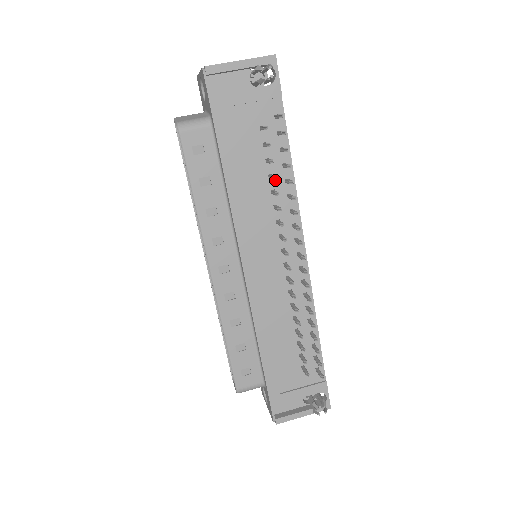
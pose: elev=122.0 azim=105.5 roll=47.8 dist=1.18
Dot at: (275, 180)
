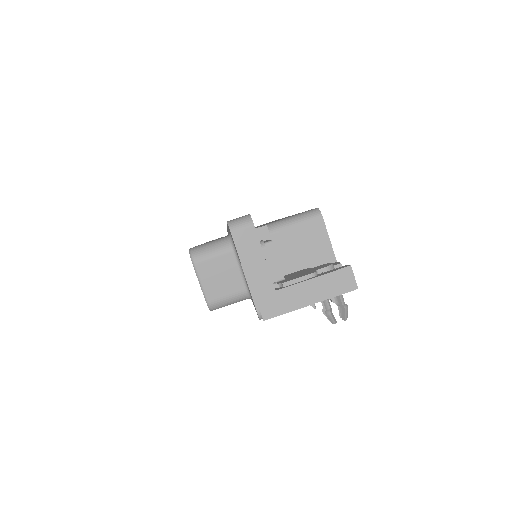
Dot at: occluded
